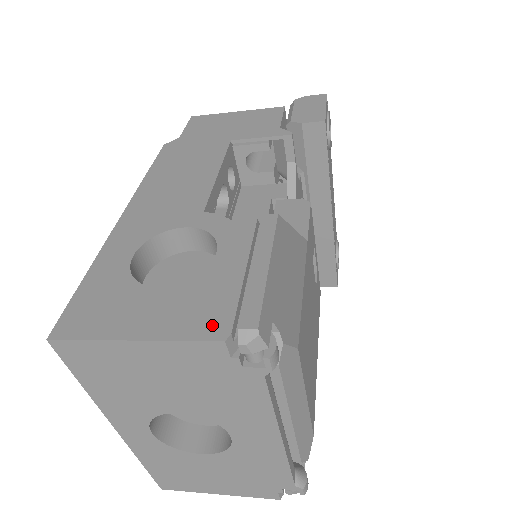
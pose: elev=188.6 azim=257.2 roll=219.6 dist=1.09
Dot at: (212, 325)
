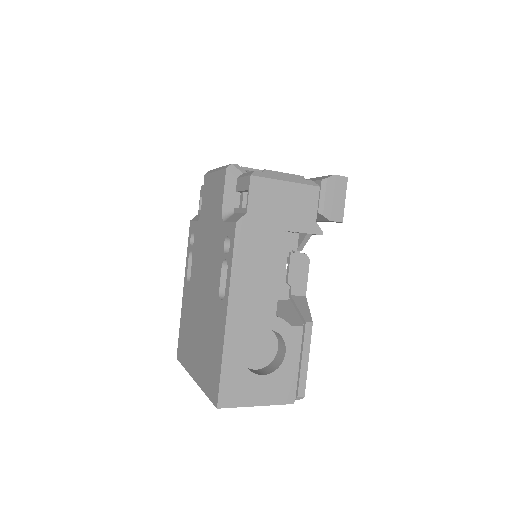
Dot at: (288, 397)
